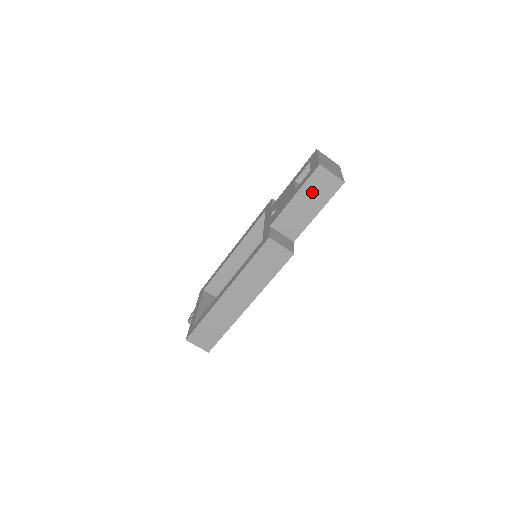
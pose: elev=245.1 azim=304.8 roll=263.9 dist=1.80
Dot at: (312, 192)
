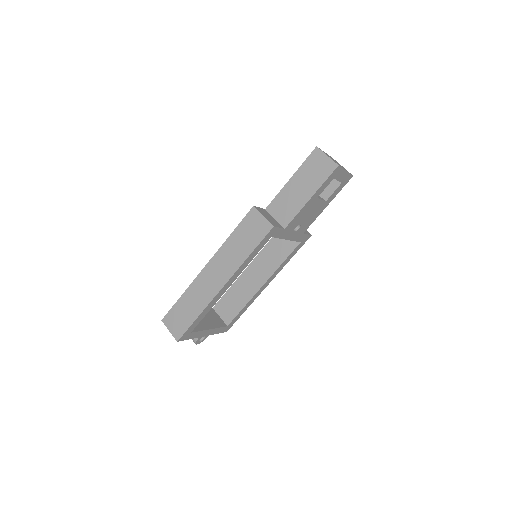
Dot at: (307, 175)
